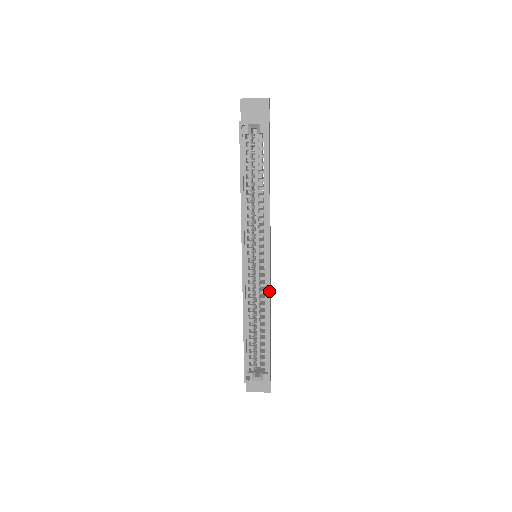
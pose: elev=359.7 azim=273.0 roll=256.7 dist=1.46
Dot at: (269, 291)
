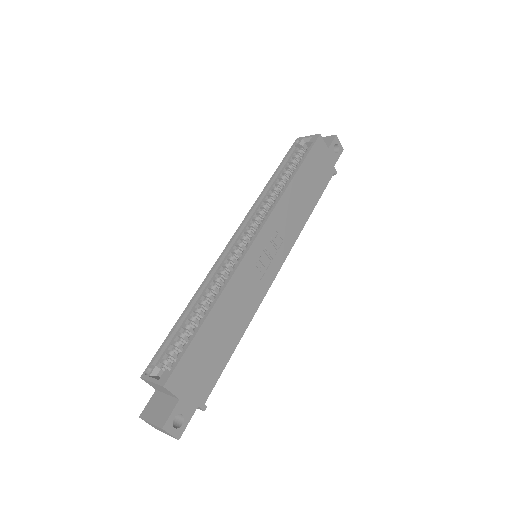
Dot at: (236, 268)
